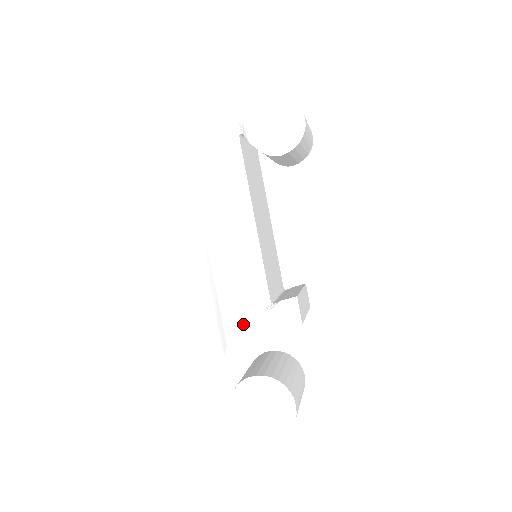
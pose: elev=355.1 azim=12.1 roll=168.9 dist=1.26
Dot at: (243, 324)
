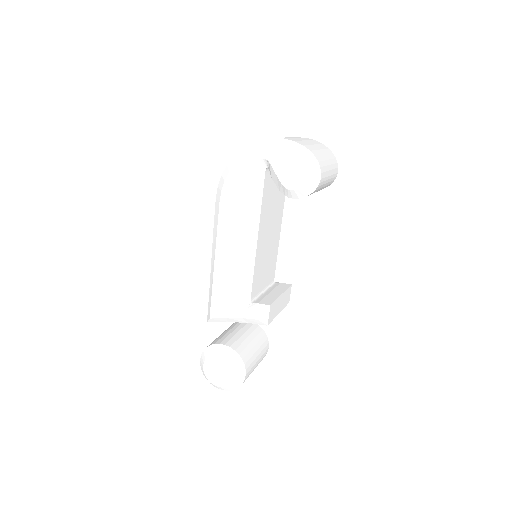
Dot at: (225, 309)
